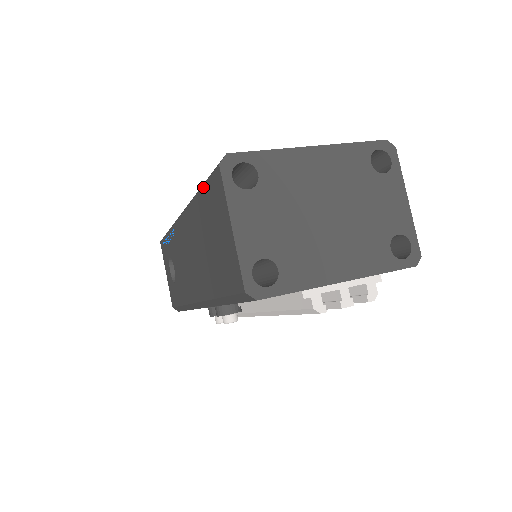
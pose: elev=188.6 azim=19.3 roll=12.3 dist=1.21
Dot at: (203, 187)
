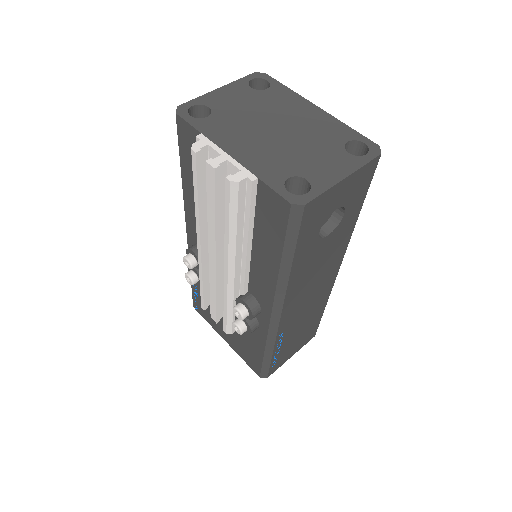
Dot at: occluded
